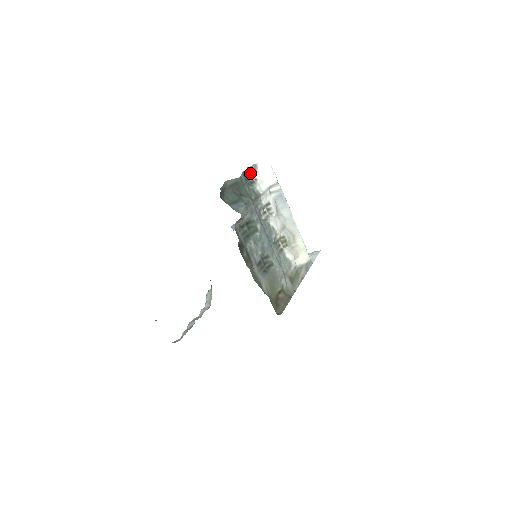
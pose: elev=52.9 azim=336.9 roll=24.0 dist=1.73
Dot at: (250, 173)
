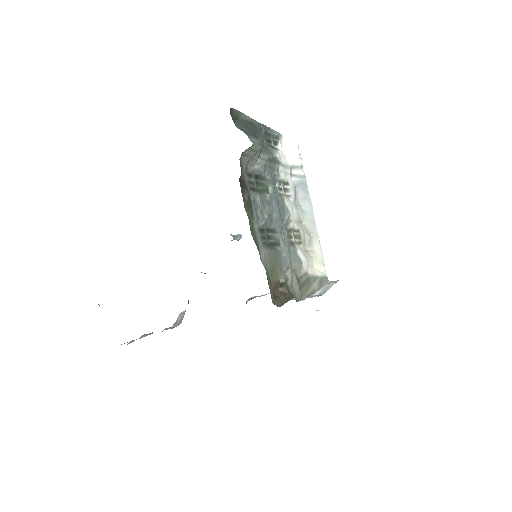
Dot at: (271, 138)
